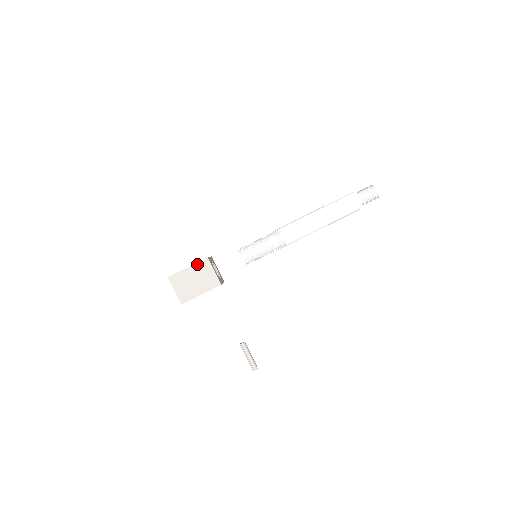
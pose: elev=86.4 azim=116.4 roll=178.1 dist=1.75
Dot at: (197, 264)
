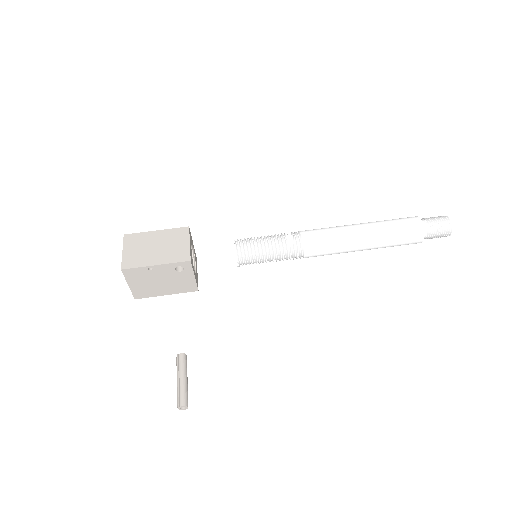
Dot at: (171, 230)
